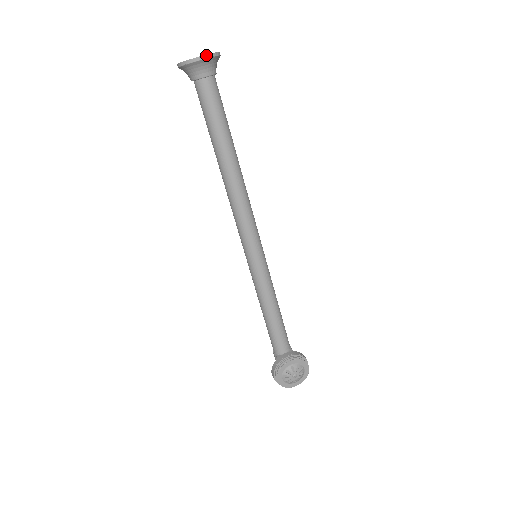
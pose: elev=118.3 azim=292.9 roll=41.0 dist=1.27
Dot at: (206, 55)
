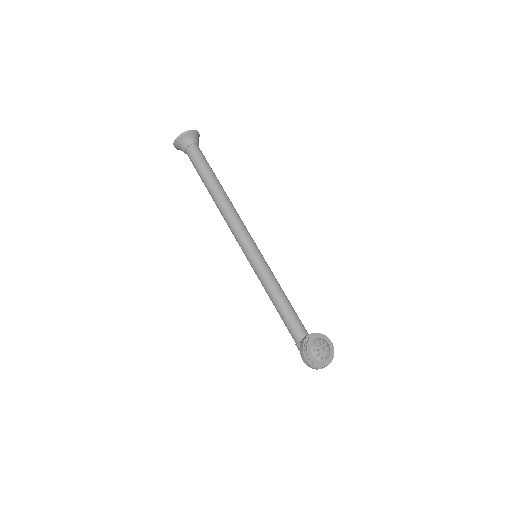
Dot at: (192, 130)
